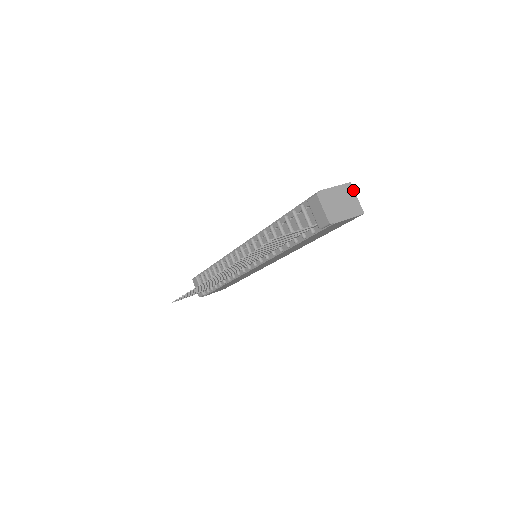
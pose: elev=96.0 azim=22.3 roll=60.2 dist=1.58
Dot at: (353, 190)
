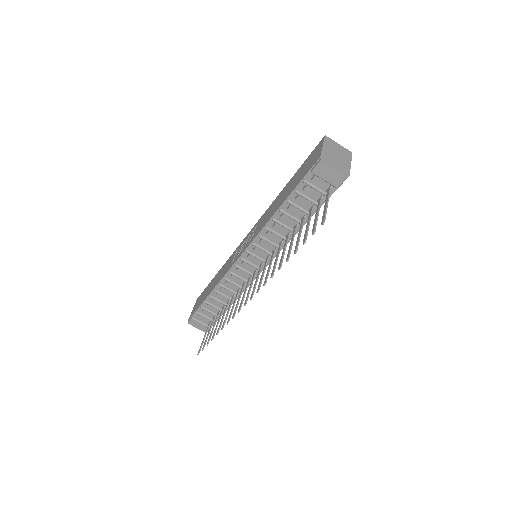
Dot at: (332, 140)
